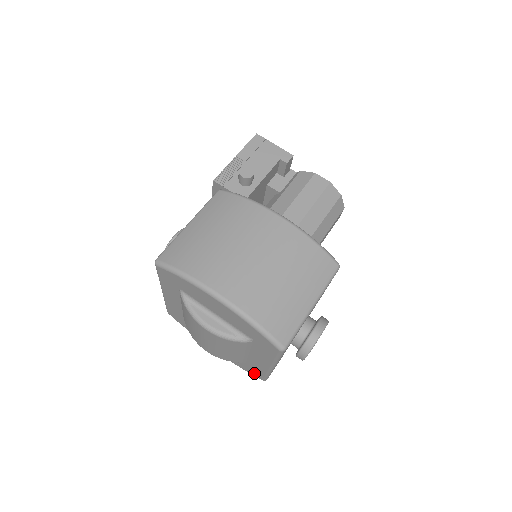
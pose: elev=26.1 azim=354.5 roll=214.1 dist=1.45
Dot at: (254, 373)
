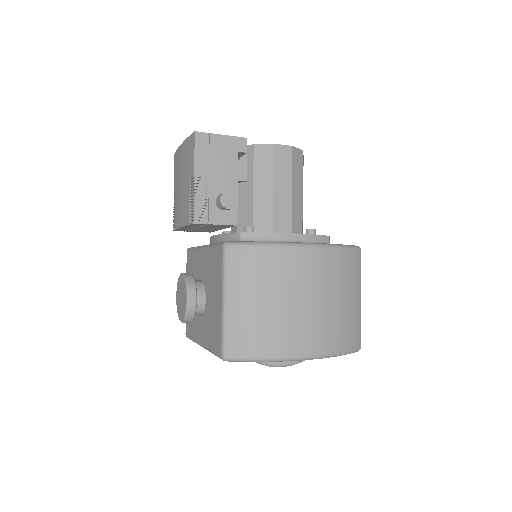
Dot at: occluded
